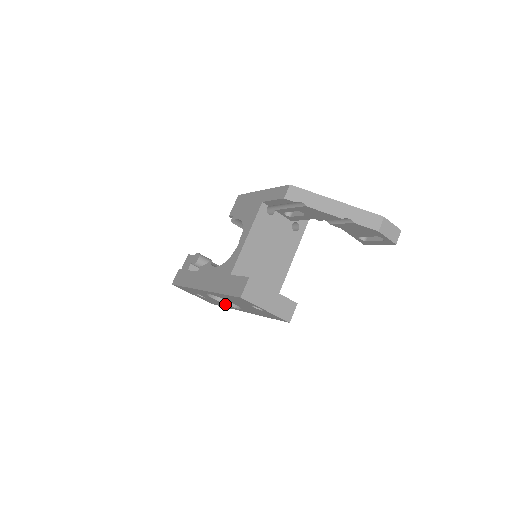
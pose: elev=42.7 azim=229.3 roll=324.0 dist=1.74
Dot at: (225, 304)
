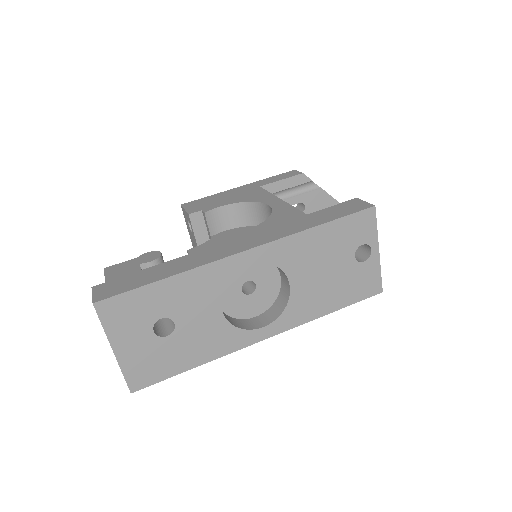
Dot at: (229, 328)
